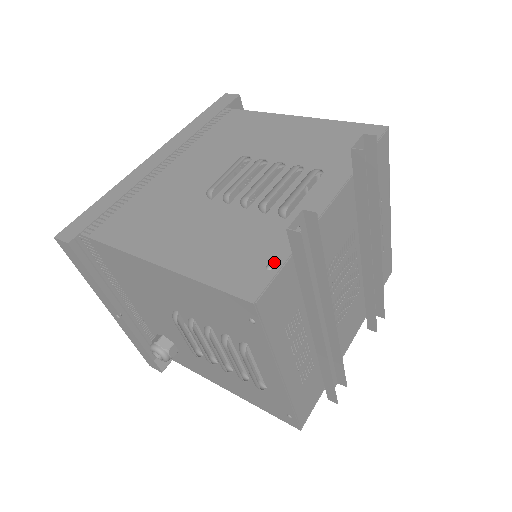
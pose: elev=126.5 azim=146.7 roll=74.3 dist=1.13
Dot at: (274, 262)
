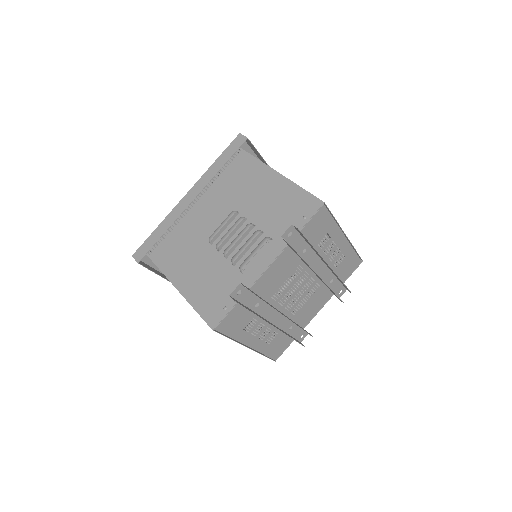
Dot at: (228, 305)
